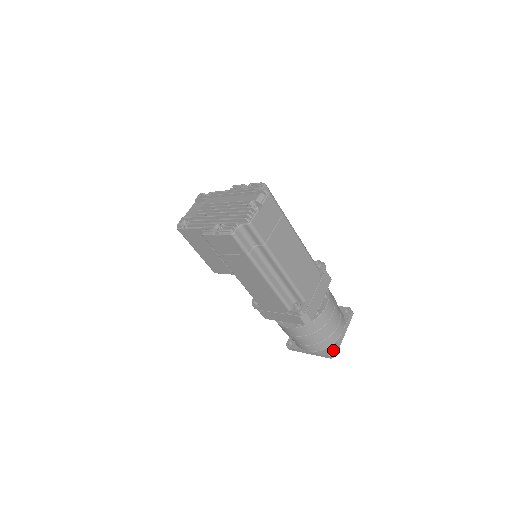
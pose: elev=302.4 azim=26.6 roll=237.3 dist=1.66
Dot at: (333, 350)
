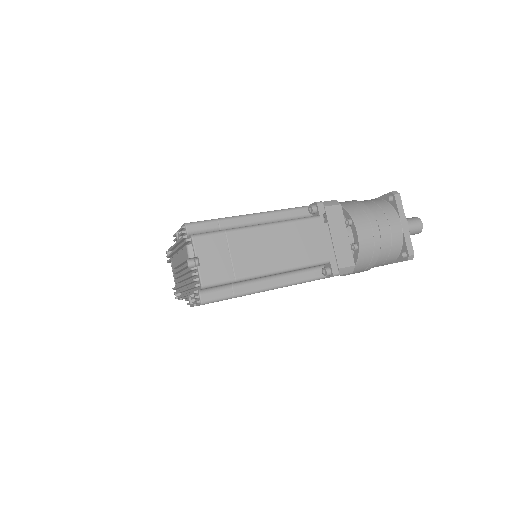
Dot at: (406, 253)
